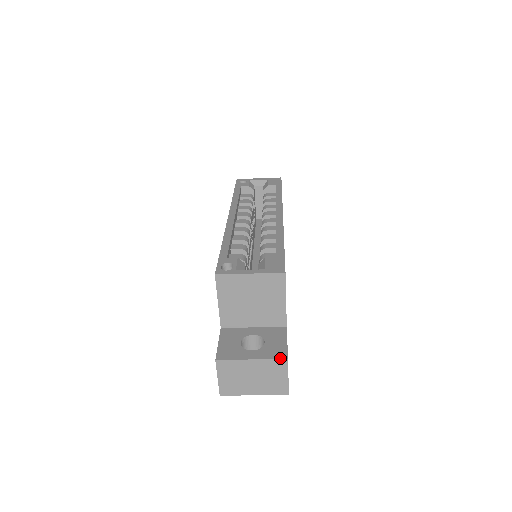
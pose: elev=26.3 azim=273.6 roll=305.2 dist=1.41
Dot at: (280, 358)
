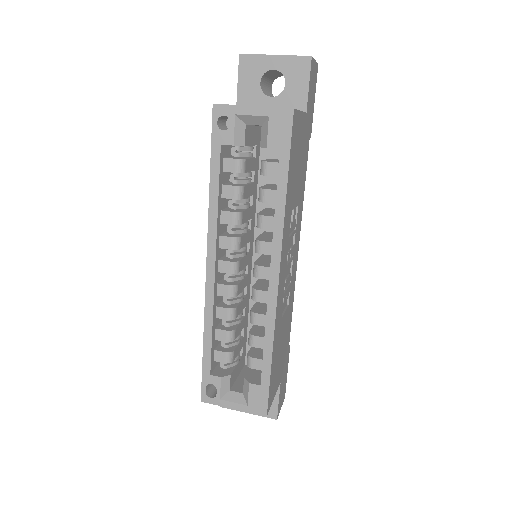
Dot at: (271, 418)
